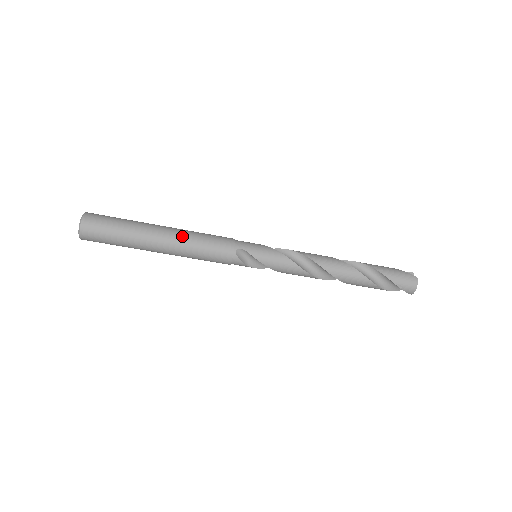
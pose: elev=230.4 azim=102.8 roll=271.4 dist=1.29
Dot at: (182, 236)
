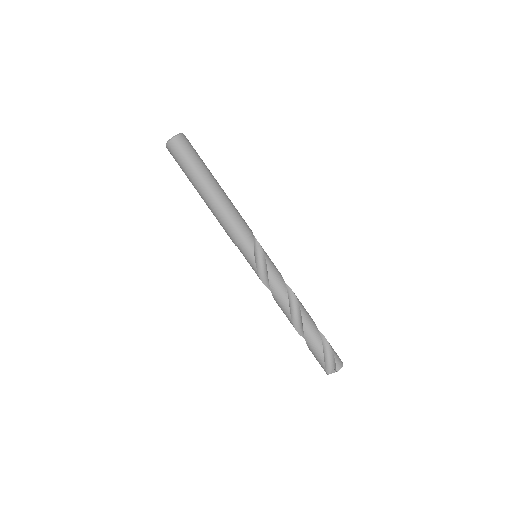
Dot at: (229, 199)
